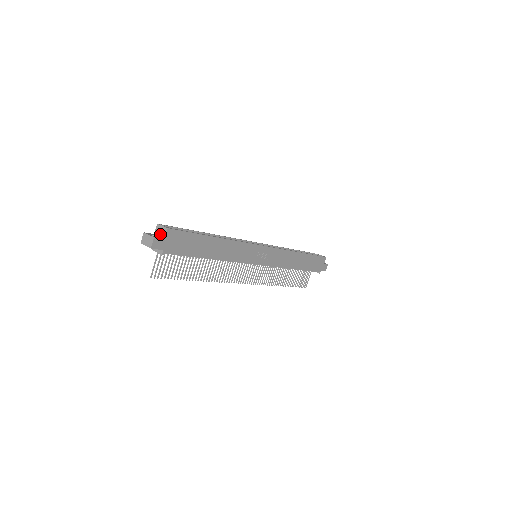
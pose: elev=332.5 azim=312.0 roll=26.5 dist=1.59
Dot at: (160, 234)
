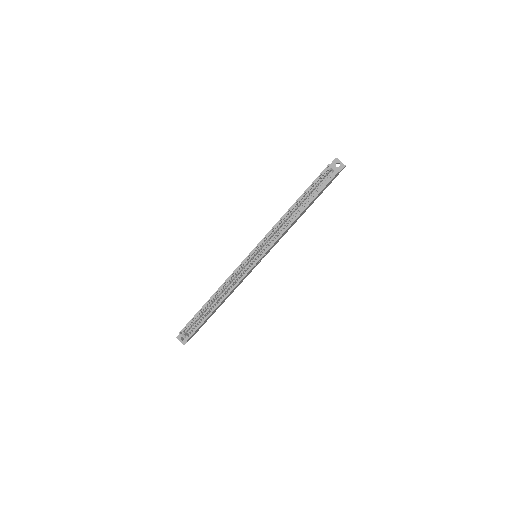
Dot at: occluded
